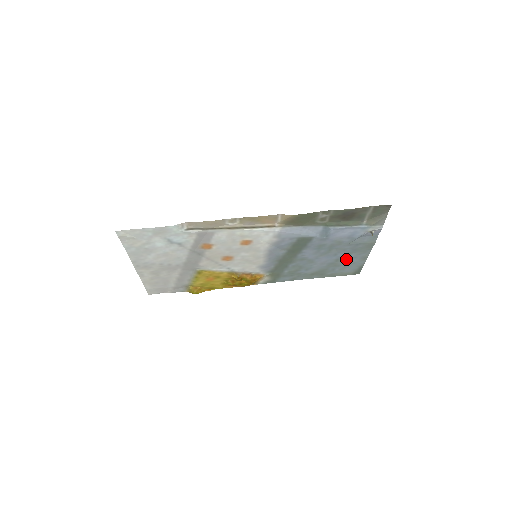
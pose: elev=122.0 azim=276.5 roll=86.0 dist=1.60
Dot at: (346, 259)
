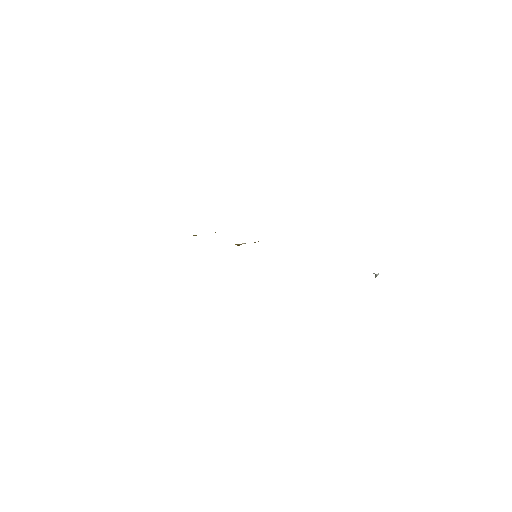
Dot at: occluded
